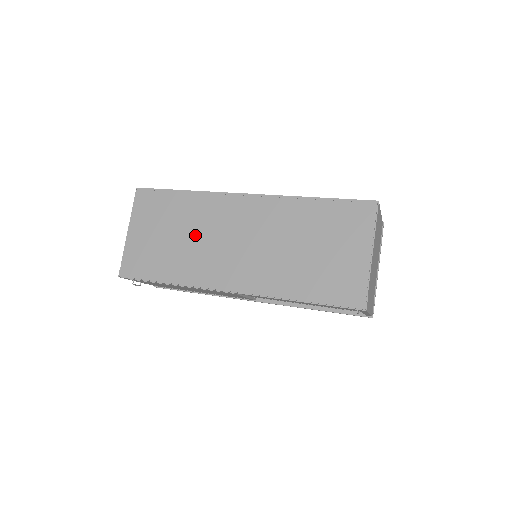
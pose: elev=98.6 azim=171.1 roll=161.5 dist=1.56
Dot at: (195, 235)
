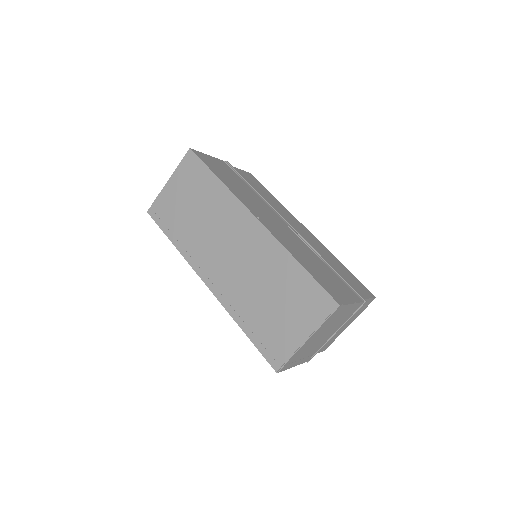
Dot at: (207, 222)
